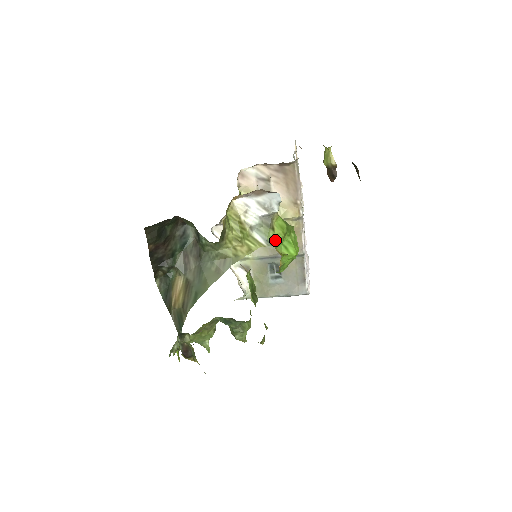
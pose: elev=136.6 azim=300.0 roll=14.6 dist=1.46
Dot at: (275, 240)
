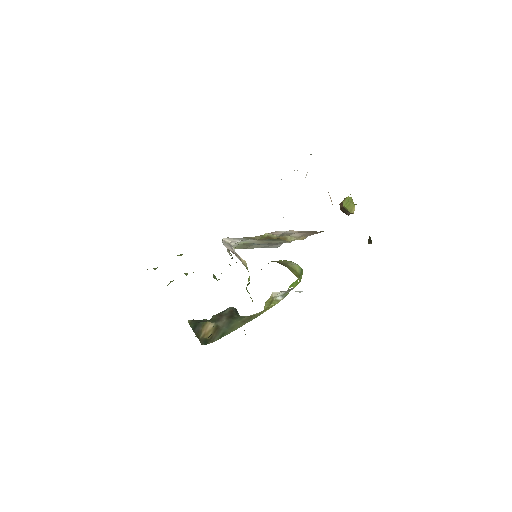
Dot at: occluded
